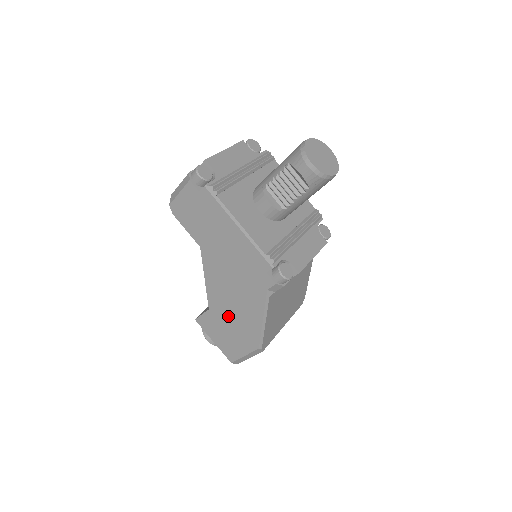
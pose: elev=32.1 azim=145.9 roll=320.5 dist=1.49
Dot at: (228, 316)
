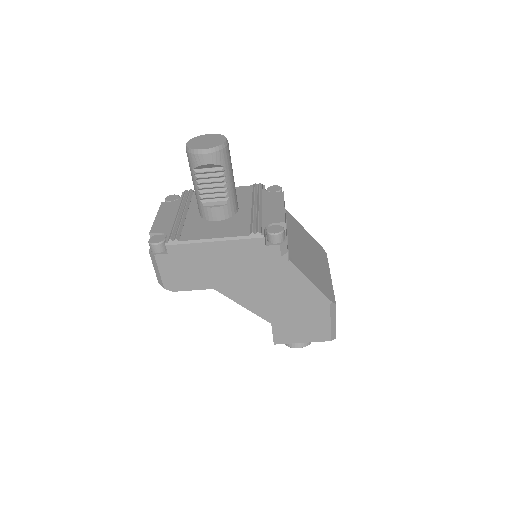
Dot at: (286, 310)
